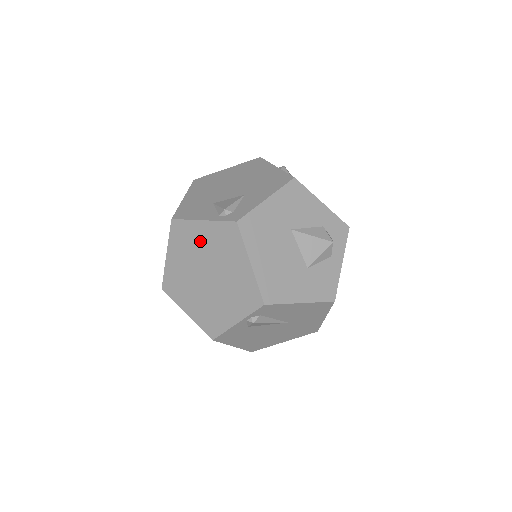
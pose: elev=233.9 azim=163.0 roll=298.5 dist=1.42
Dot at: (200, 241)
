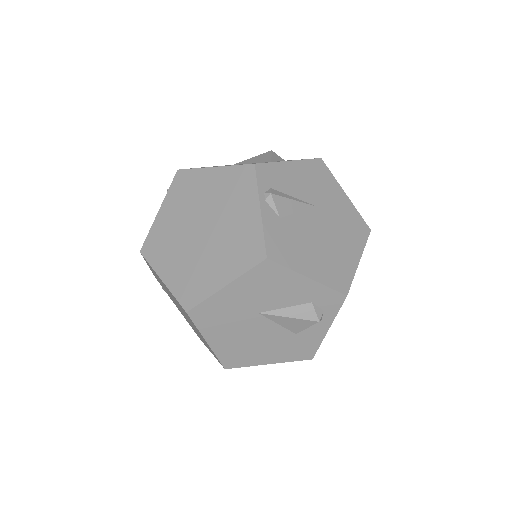
Dot at: (171, 223)
